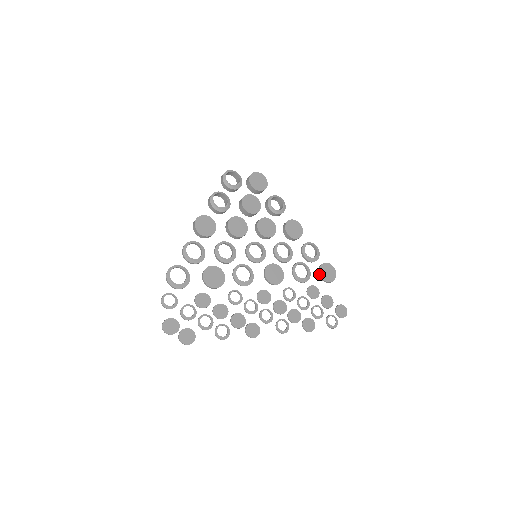
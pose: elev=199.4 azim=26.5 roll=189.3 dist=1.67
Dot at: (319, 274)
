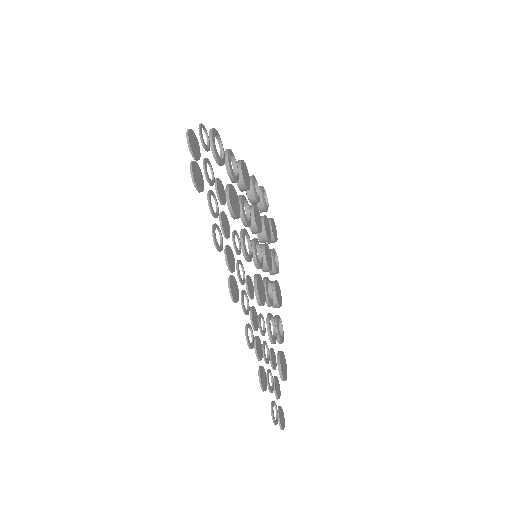
Dot at: (279, 355)
